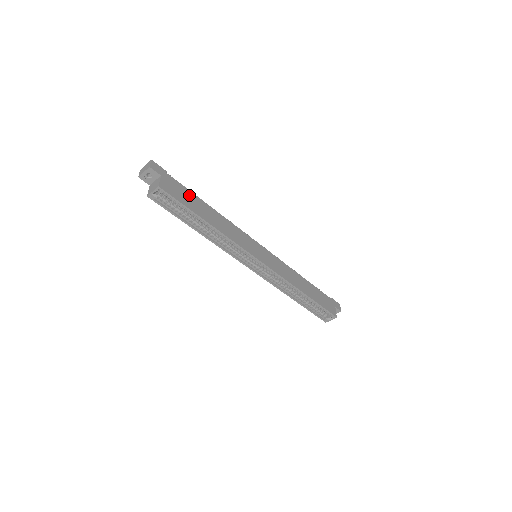
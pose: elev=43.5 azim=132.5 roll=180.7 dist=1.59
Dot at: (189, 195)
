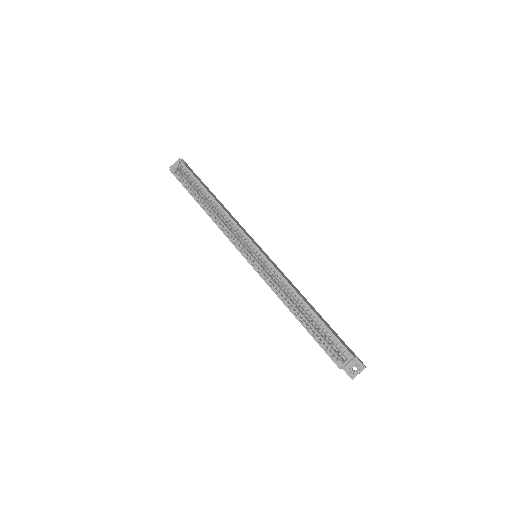
Dot at: occluded
